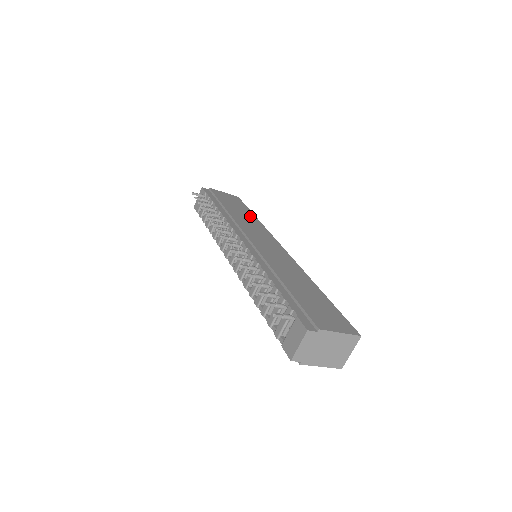
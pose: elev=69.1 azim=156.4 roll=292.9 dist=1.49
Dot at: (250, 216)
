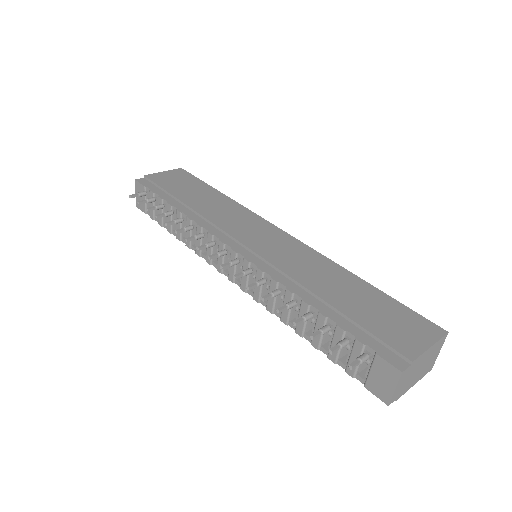
Dot at: (215, 196)
